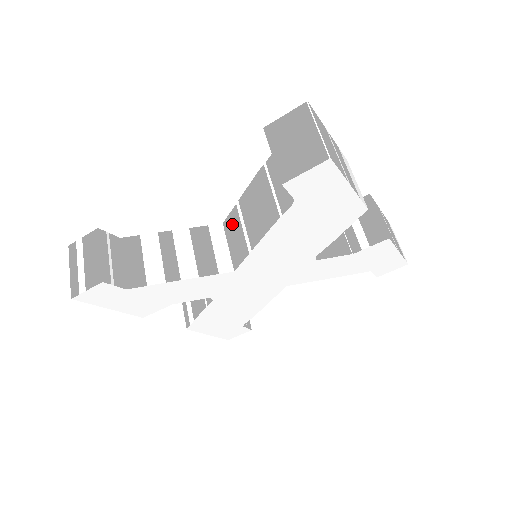
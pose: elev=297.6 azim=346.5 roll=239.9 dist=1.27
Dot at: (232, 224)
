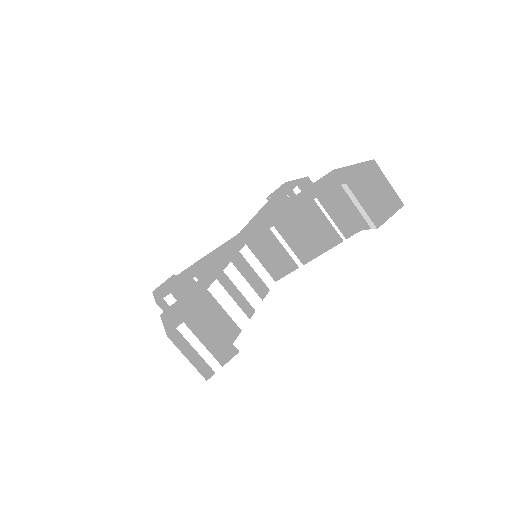
Dot at: (265, 245)
